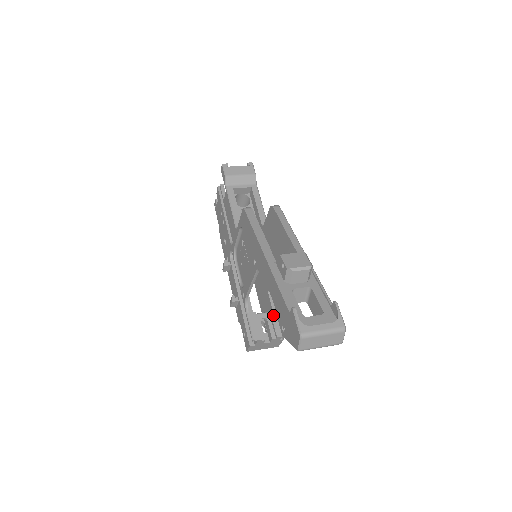
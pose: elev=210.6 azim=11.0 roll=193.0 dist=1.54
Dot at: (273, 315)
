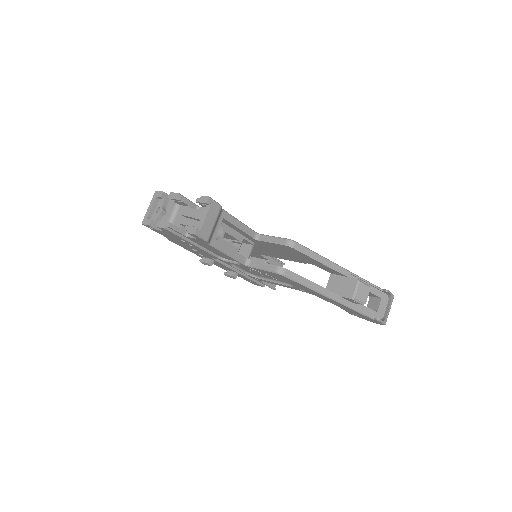
Dot at: (272, 263)
